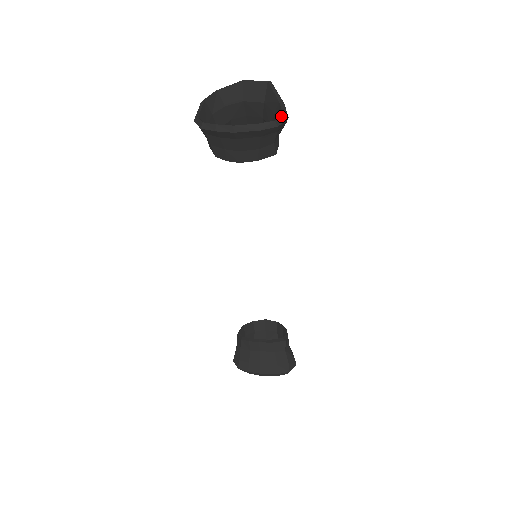
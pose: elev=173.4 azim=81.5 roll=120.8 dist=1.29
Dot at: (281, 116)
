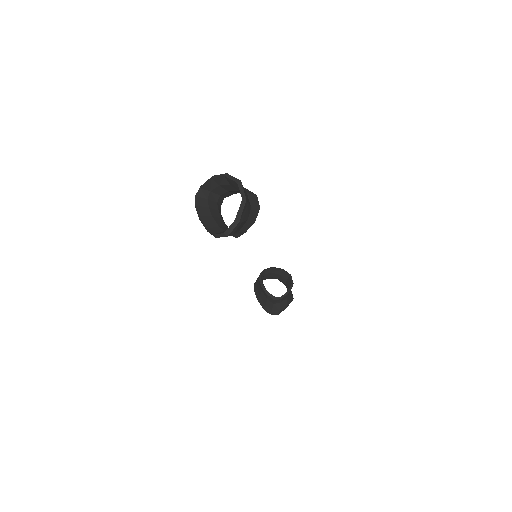
Dot at: (221, 233)
